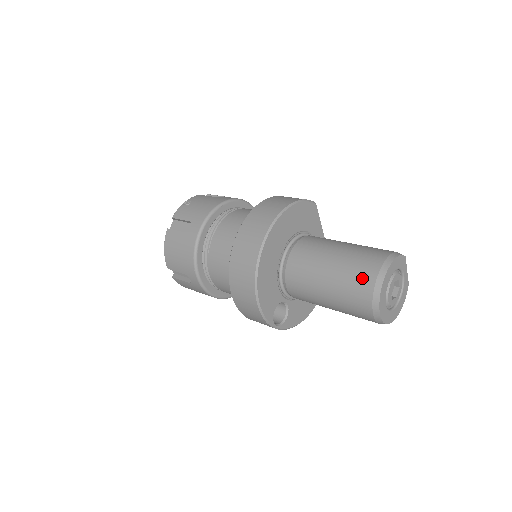
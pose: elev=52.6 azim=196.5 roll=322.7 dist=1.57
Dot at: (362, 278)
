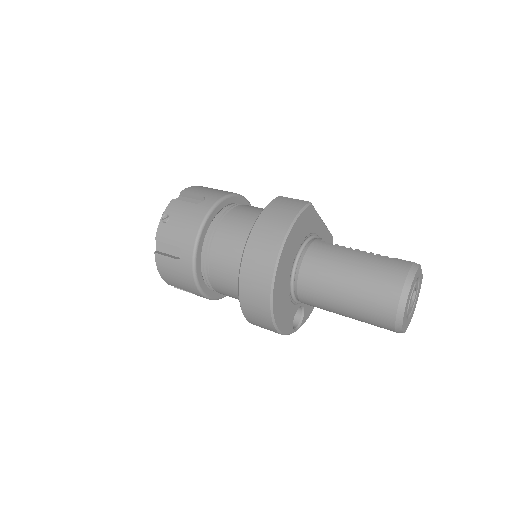
Dot at: (382, 307)
